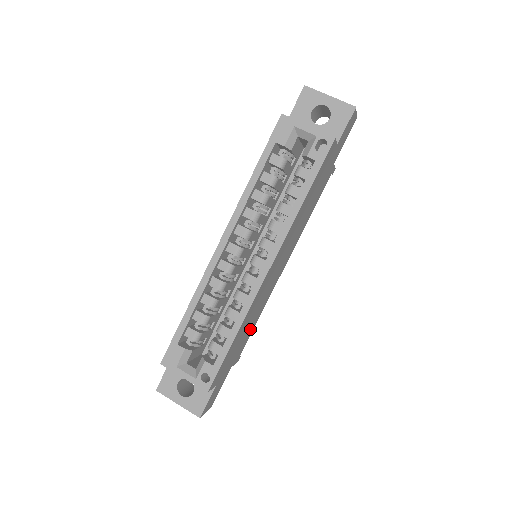
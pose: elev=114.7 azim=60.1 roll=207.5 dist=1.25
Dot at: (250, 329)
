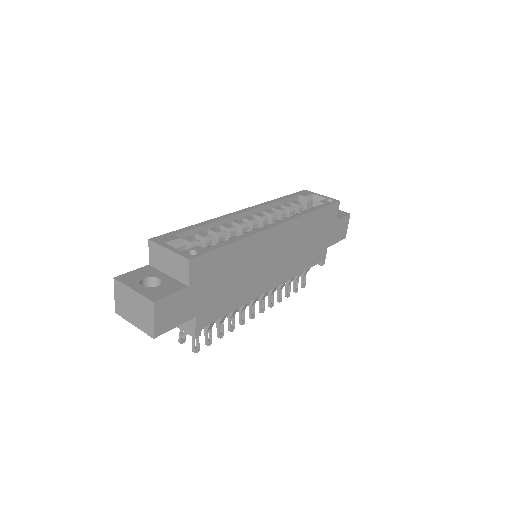
Dot at: (229, 298)
